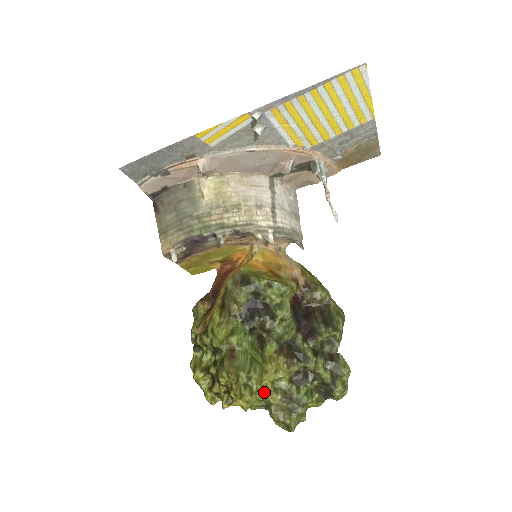
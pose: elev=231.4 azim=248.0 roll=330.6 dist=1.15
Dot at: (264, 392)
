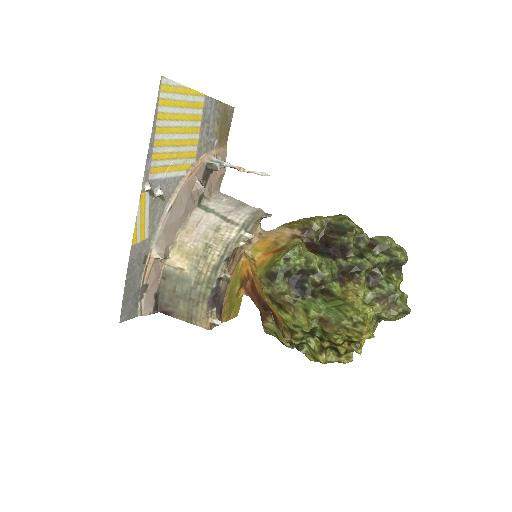
Dot at: (367, 314)
